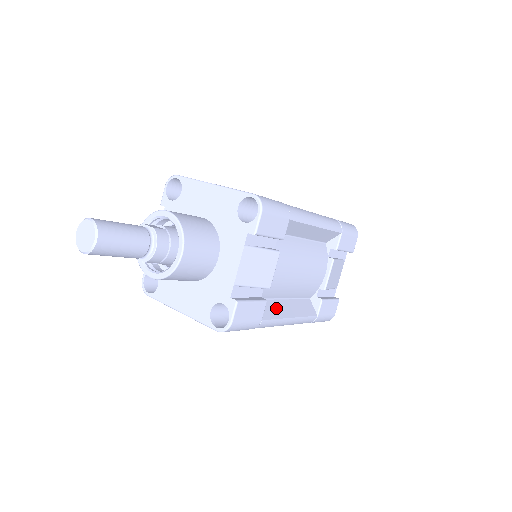
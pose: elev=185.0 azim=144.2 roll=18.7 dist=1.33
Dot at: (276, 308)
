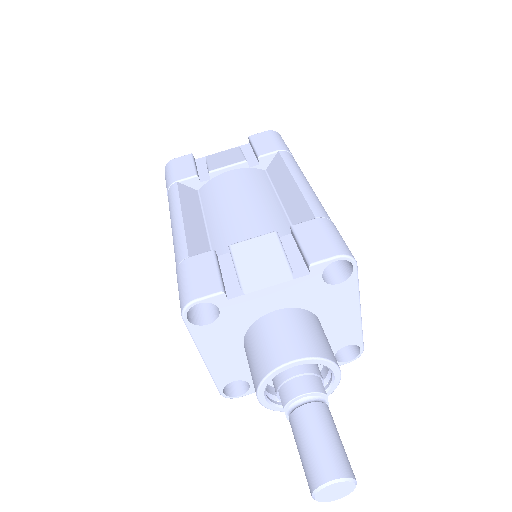
Dot at: occluded
